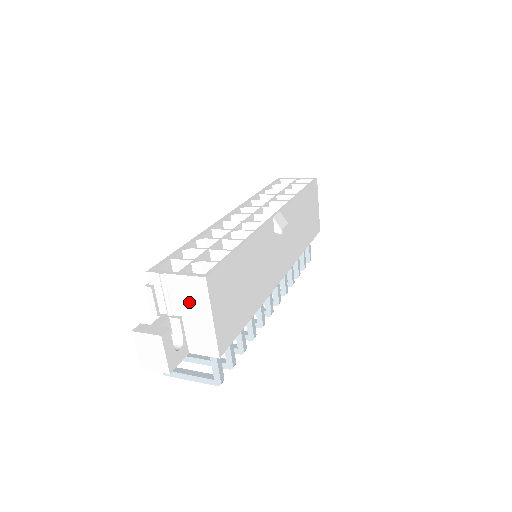
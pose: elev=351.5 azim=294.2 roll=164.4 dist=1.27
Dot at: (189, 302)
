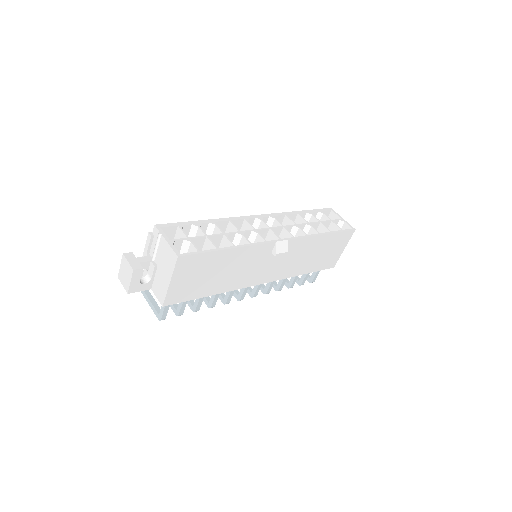
Dot at: (164, 262)
